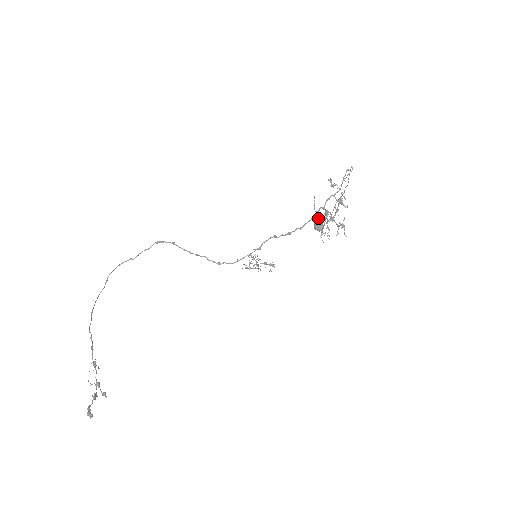
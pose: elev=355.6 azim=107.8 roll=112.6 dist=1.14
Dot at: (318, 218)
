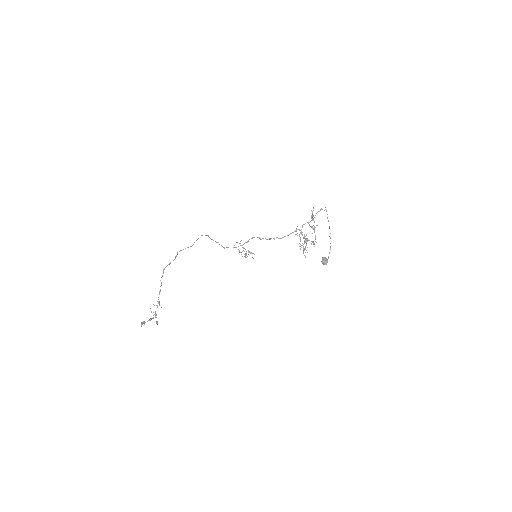
Dot at: occluded
